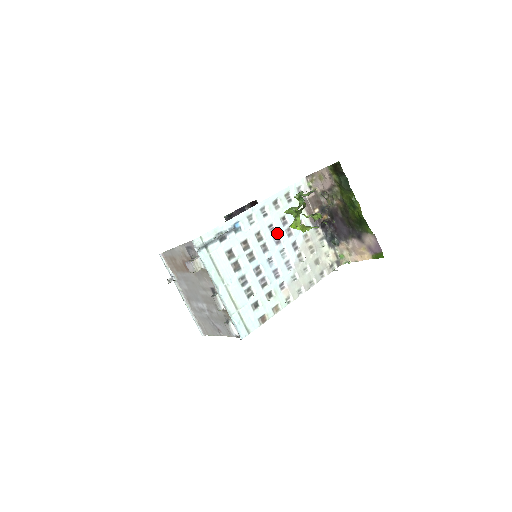
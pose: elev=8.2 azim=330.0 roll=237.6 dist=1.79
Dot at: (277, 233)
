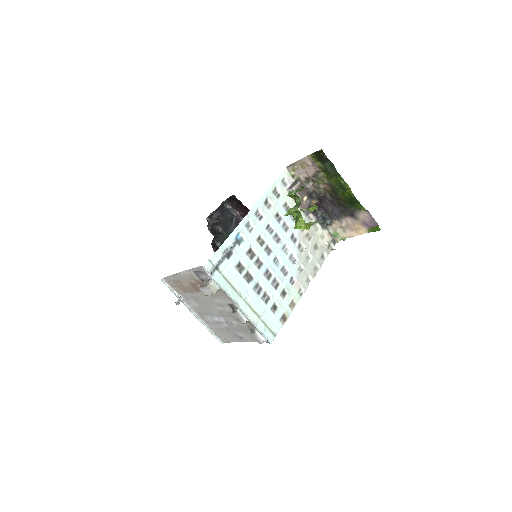
Dot at: (275, 232)
